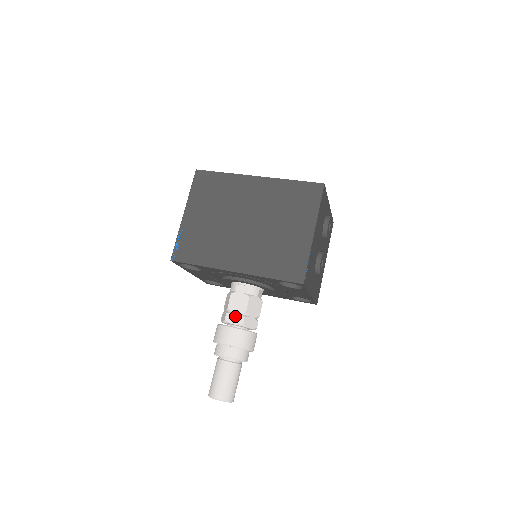
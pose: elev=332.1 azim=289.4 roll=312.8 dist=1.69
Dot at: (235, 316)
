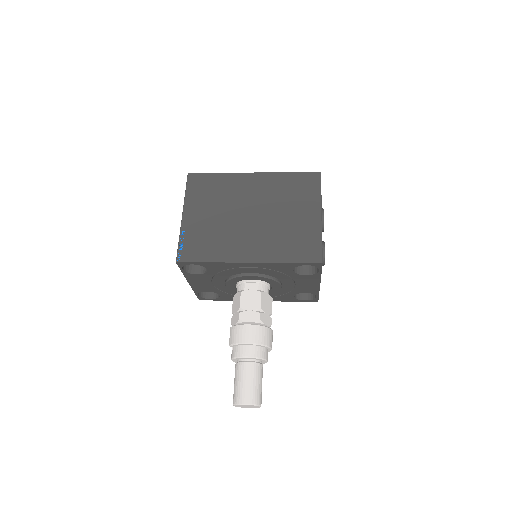
Dot at: (250, 314)
